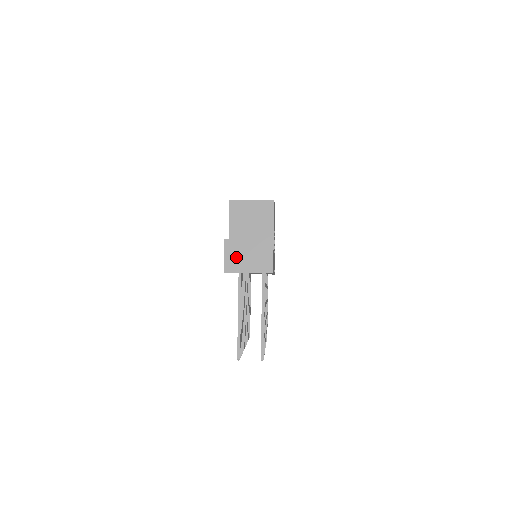
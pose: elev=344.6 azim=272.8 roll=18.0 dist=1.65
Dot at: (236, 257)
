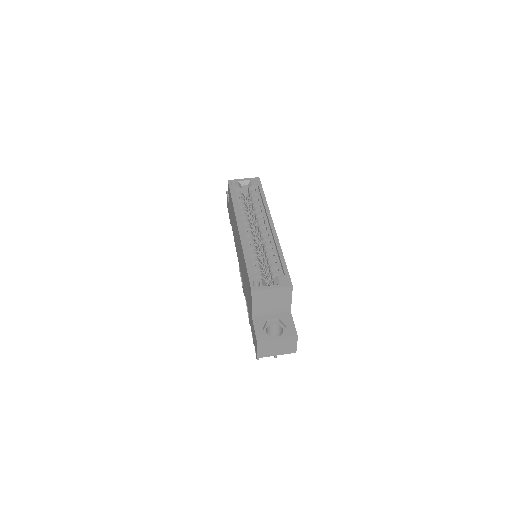
Dot at: (267, 350)
